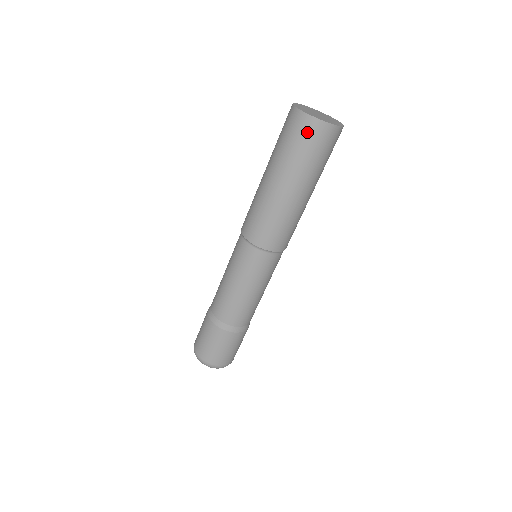
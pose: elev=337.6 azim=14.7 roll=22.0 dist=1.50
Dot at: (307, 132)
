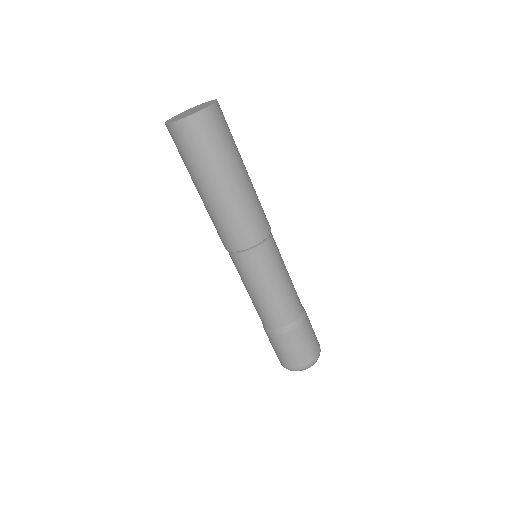
Dot at: (205, 127)
